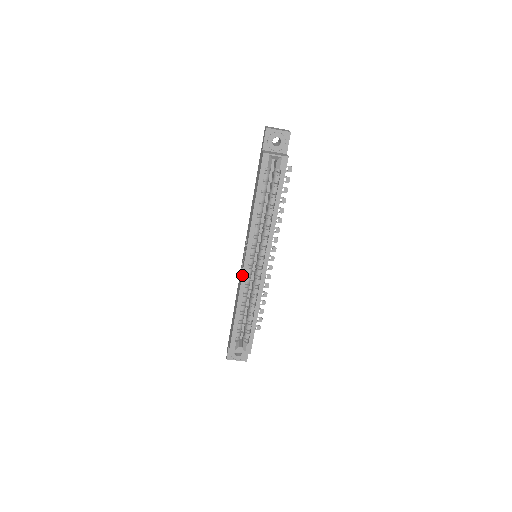
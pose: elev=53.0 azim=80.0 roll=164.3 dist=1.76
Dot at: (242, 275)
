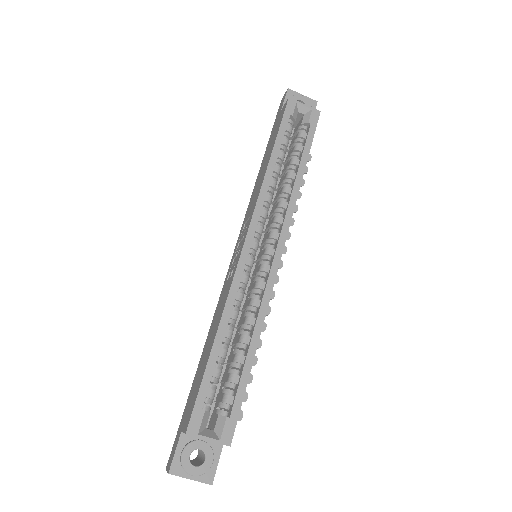
Dot at: (237, 265)
